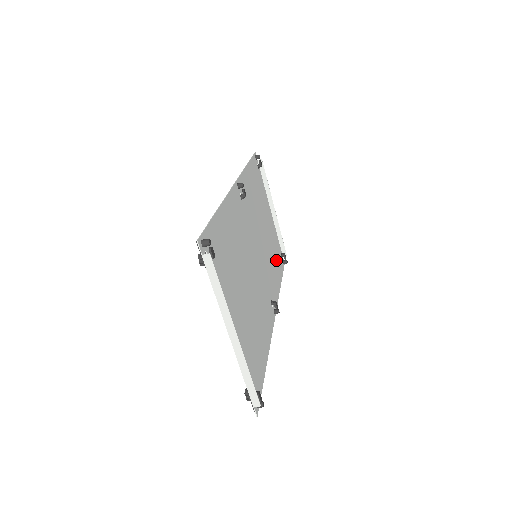
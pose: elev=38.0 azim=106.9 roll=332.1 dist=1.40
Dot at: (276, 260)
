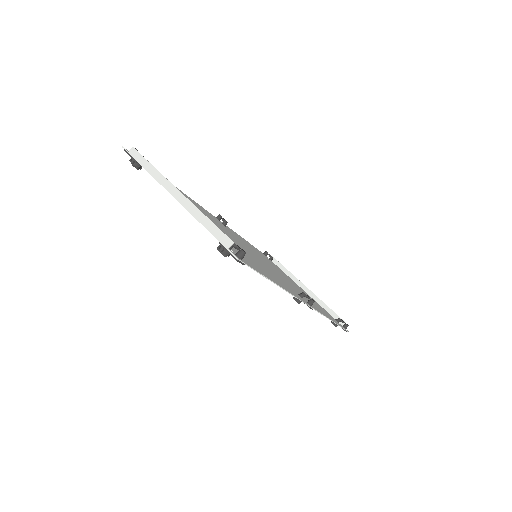
Dot at: occluded
